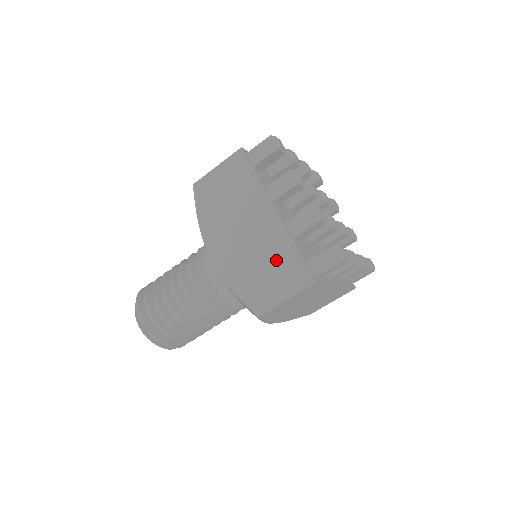
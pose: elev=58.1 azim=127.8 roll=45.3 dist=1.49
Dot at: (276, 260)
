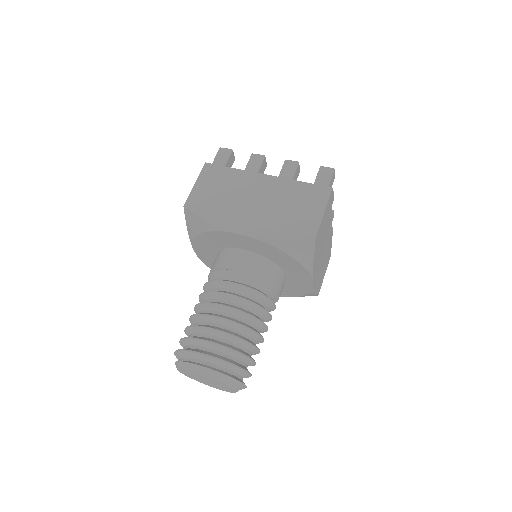
Dot at: occluded
